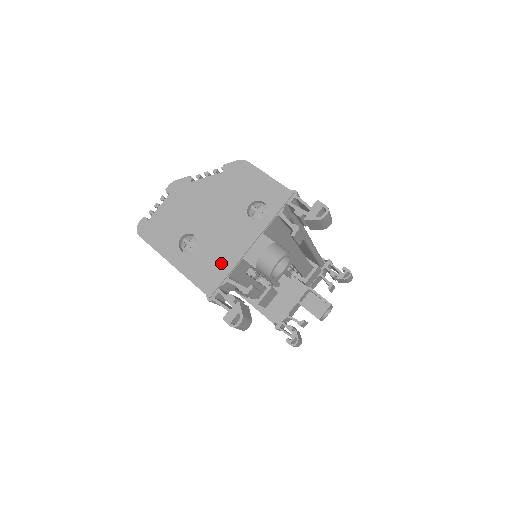
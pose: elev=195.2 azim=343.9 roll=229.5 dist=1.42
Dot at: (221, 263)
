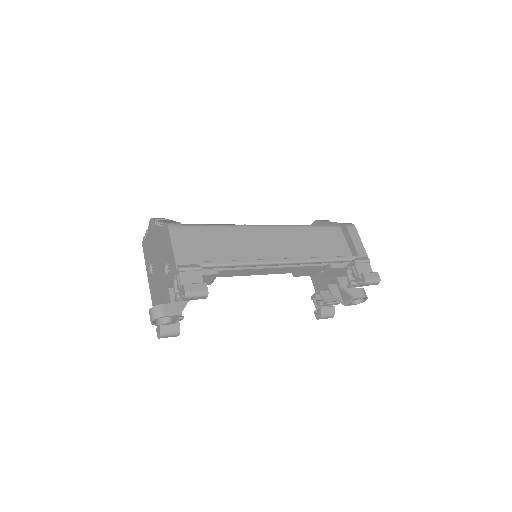
Dot at: (157, 294)
